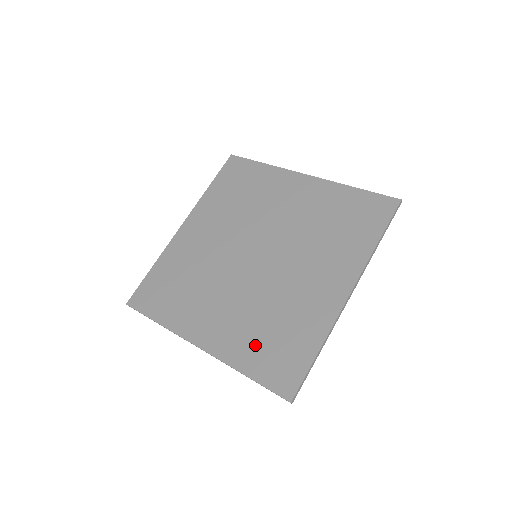
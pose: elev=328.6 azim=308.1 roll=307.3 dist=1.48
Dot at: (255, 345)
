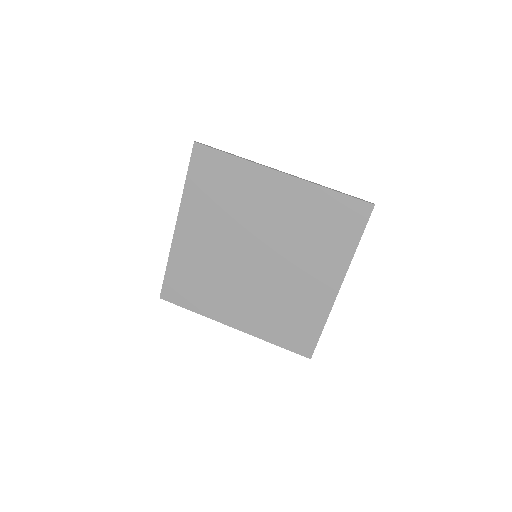
Dot at: (276, 326)
